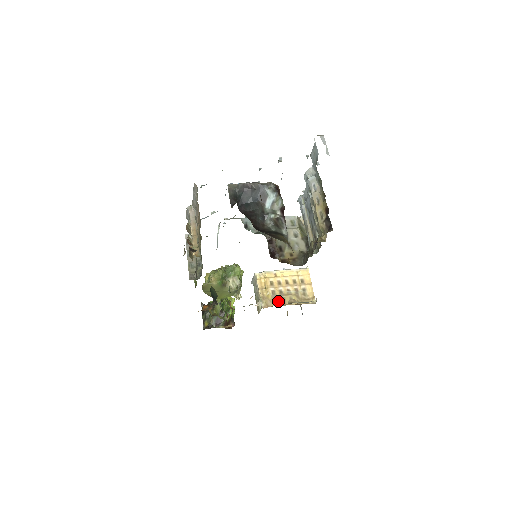
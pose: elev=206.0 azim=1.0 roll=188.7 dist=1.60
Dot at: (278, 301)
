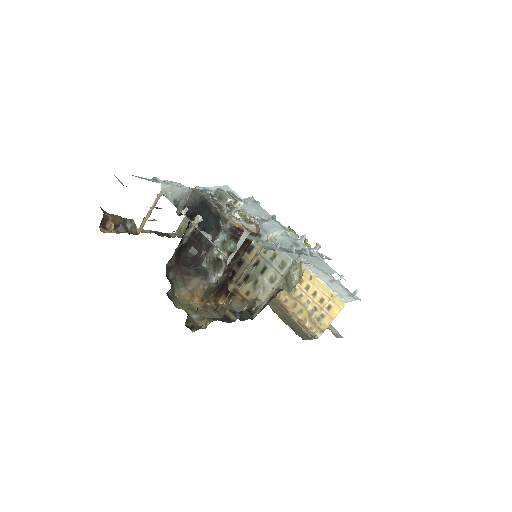
Dot at: (290, 301)
